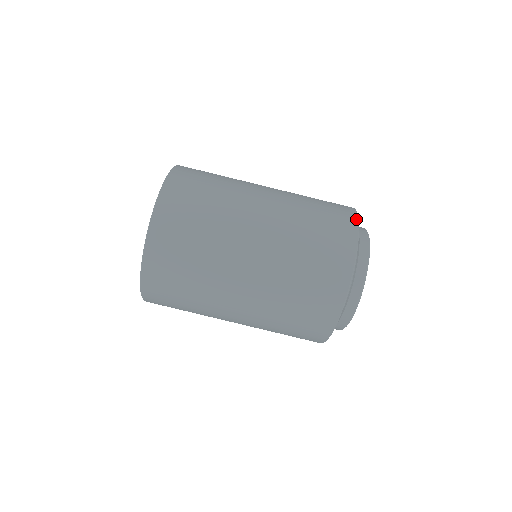
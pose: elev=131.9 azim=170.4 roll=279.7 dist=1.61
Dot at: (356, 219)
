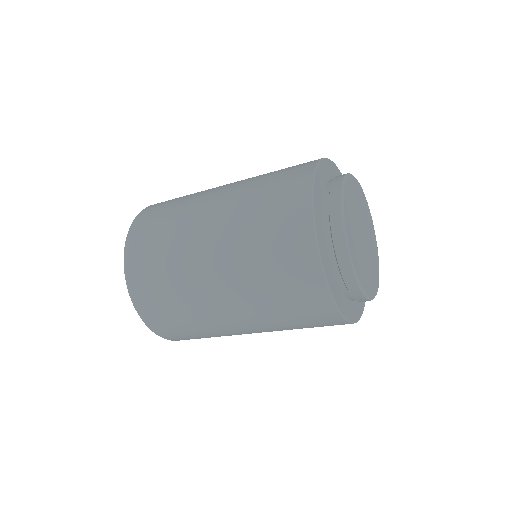
Dot at: occluded
